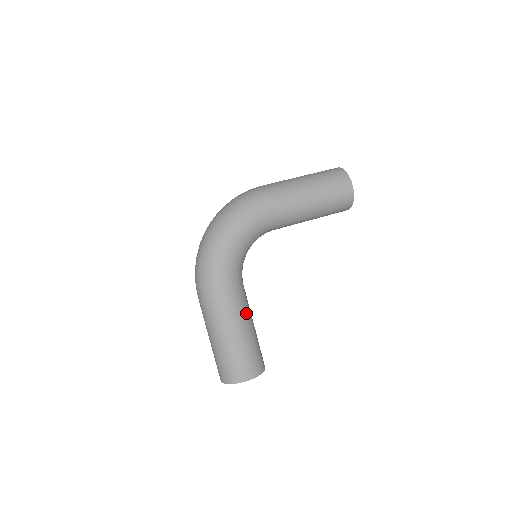
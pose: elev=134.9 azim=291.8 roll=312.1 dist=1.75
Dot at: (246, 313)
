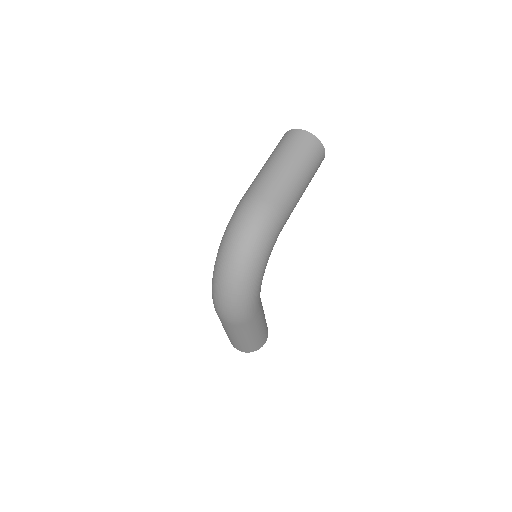
Dot at: occluded
